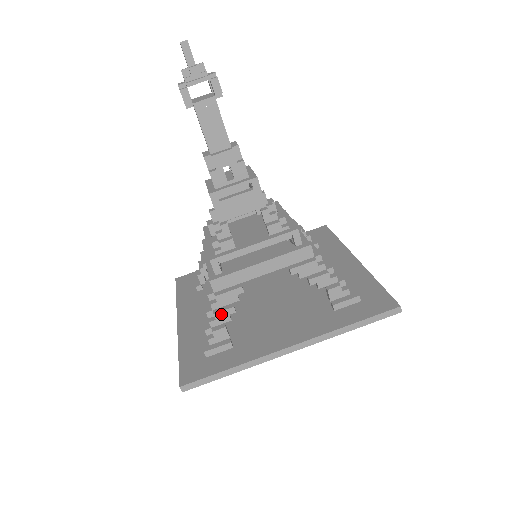
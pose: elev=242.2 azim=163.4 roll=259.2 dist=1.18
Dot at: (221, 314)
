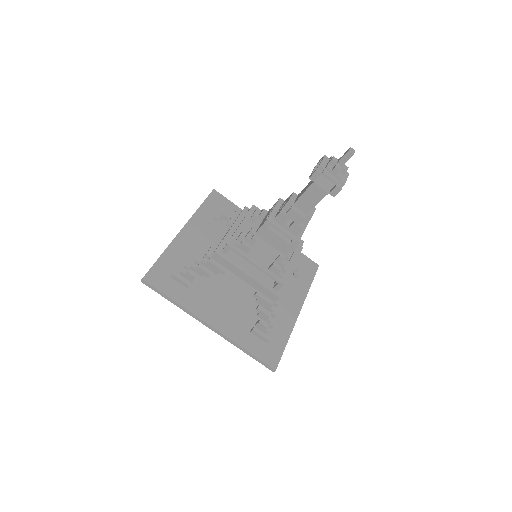
Dot at: (201, 270)
